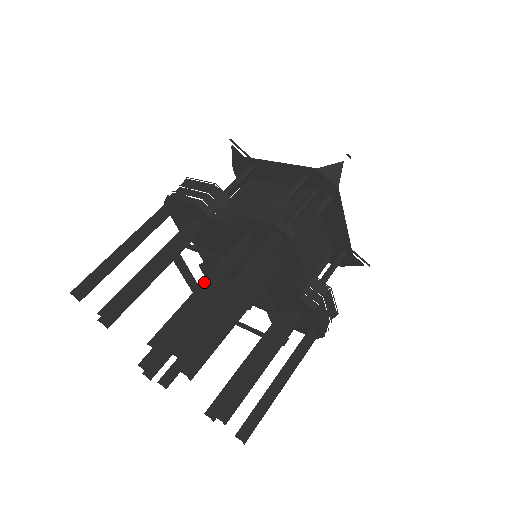
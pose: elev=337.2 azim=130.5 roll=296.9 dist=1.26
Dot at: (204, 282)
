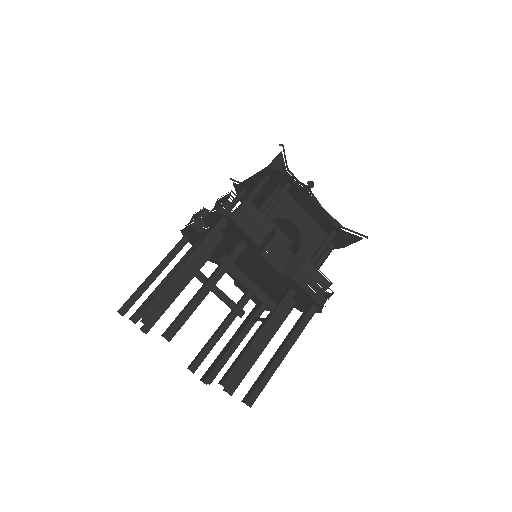
Dot at: occluded
